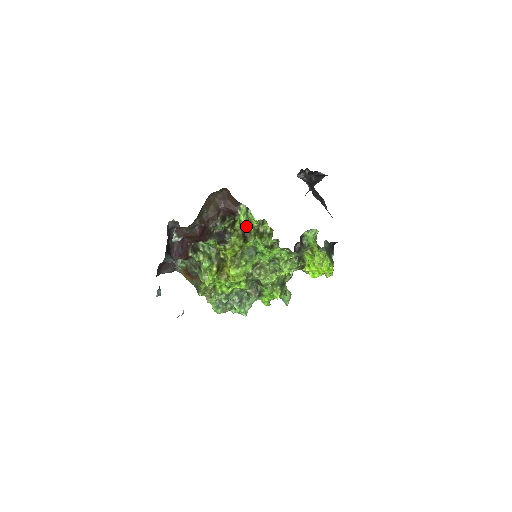
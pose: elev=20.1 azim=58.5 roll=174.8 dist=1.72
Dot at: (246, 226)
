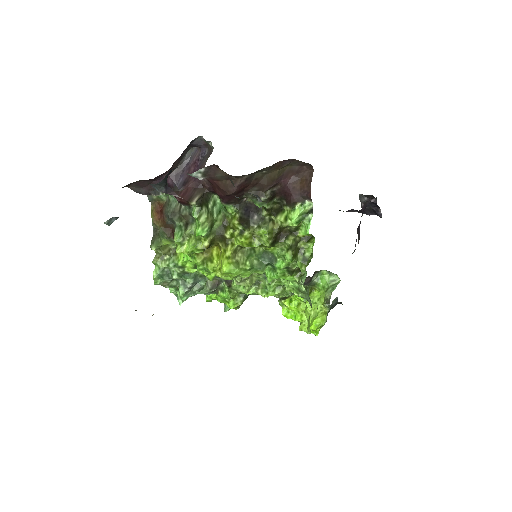
Dot at: (289, 227)
